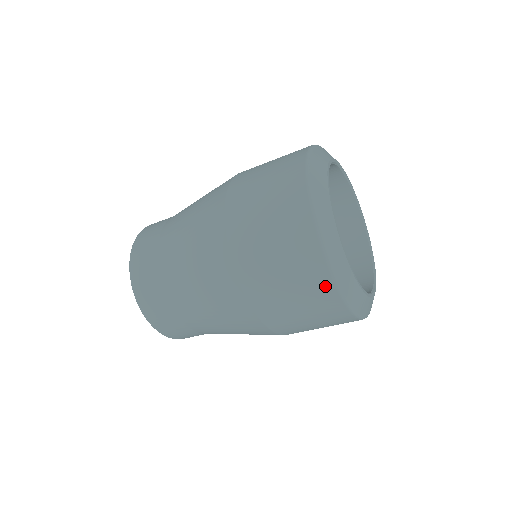
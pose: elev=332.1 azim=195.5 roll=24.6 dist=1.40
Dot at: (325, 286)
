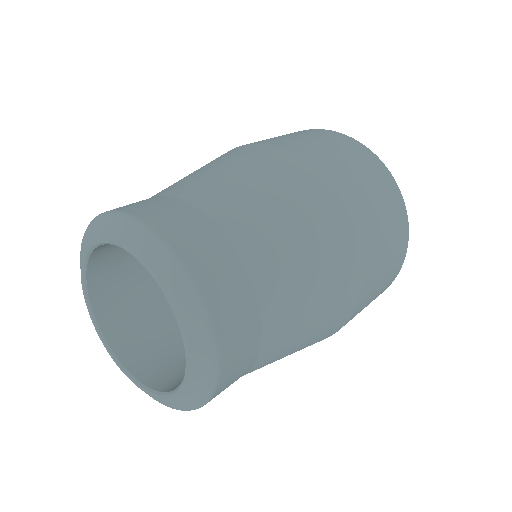
Dot at: (400, 205)
